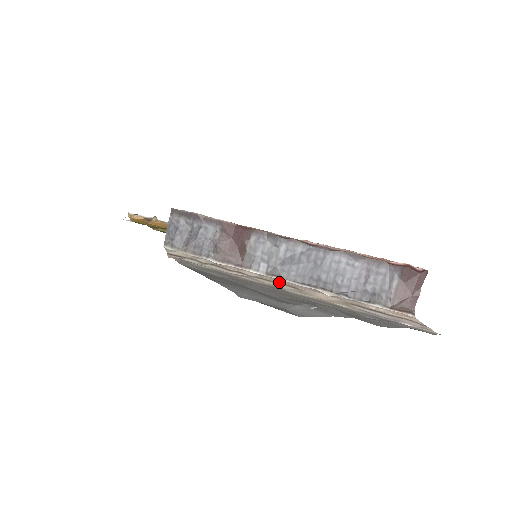
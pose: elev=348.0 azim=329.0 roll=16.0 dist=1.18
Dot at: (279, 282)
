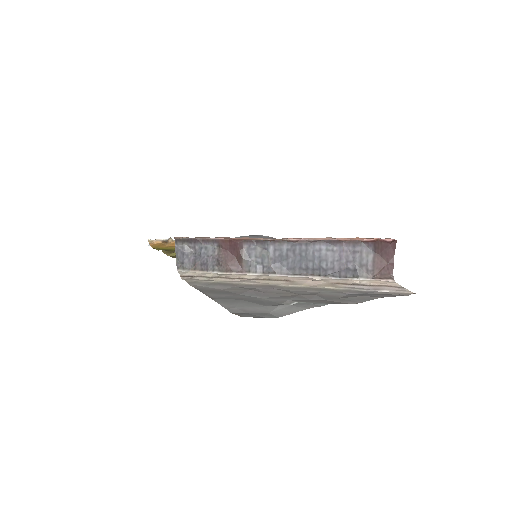
Dot at: (274, 279)
